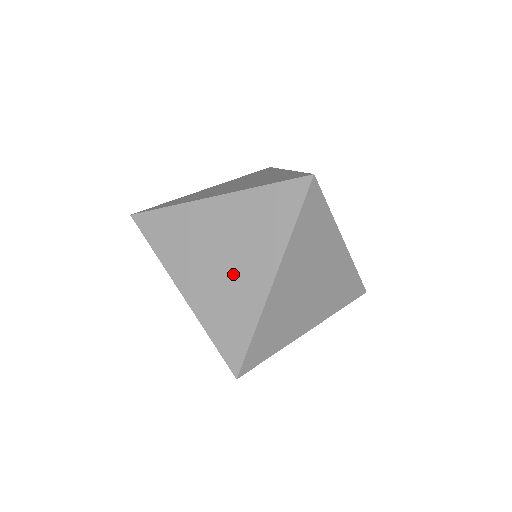
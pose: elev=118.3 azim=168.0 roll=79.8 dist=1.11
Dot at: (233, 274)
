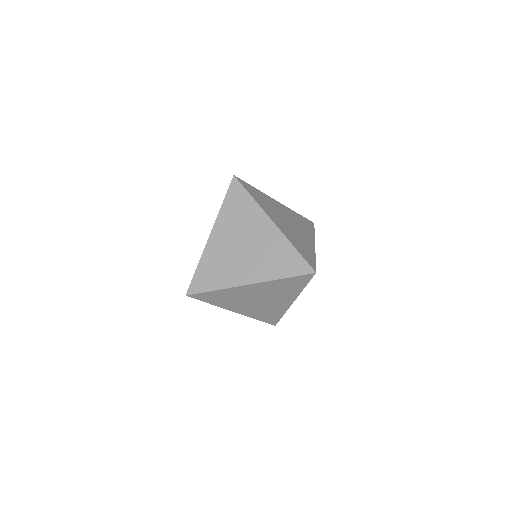
Dot at: (257, 244)
